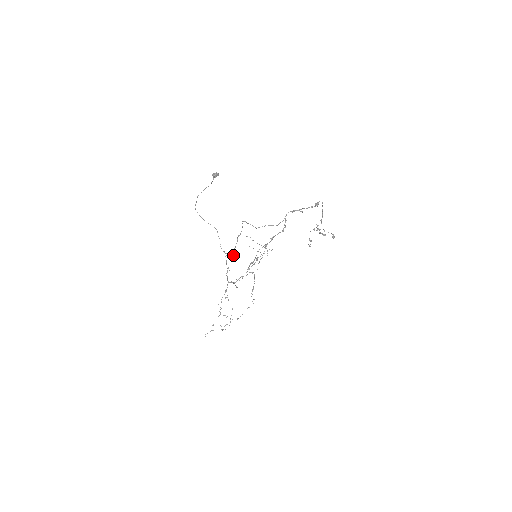
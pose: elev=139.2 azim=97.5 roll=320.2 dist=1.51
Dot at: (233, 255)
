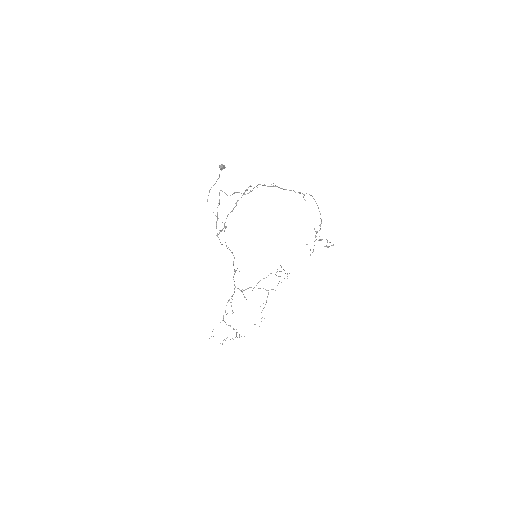
Dot at: occluded
